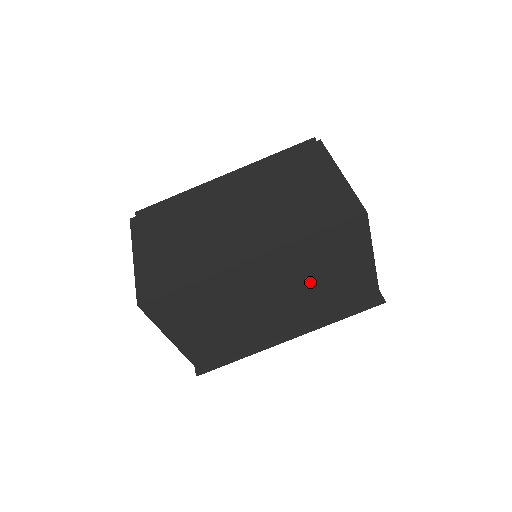
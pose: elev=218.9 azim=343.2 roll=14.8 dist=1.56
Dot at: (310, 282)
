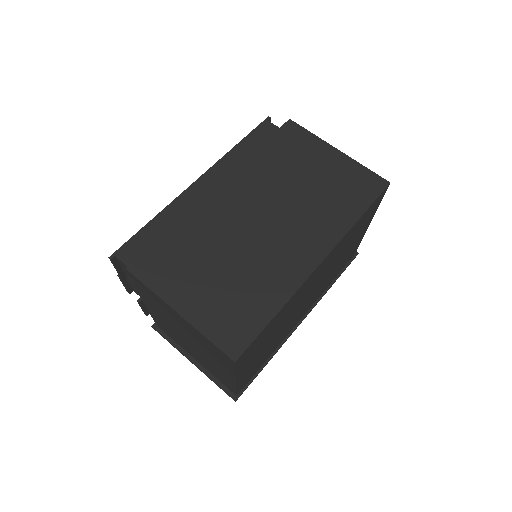
Dot at: (336, 262)
